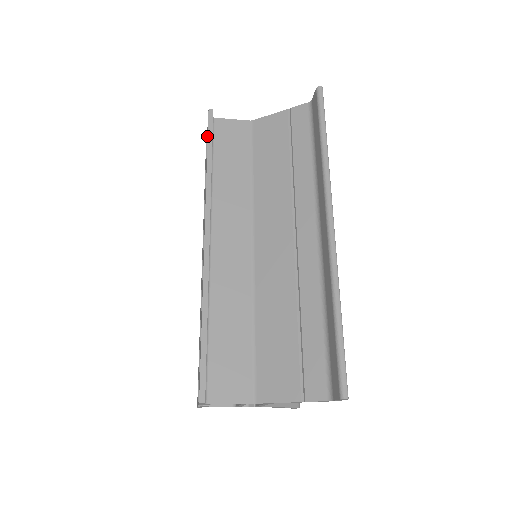
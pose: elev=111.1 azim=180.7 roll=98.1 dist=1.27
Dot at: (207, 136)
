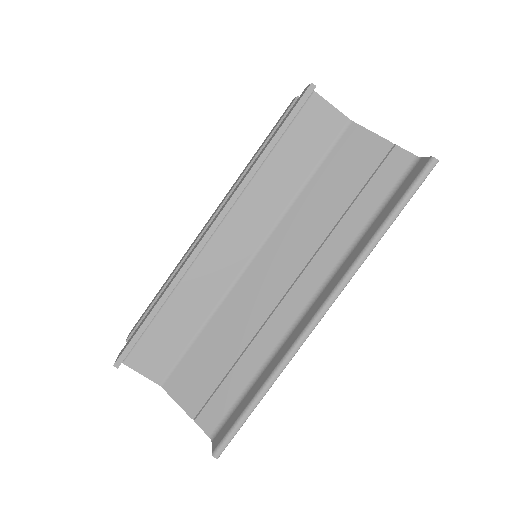
Dot at: occluded
